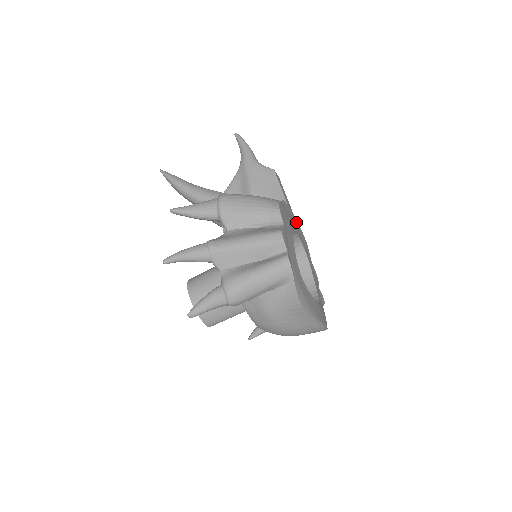
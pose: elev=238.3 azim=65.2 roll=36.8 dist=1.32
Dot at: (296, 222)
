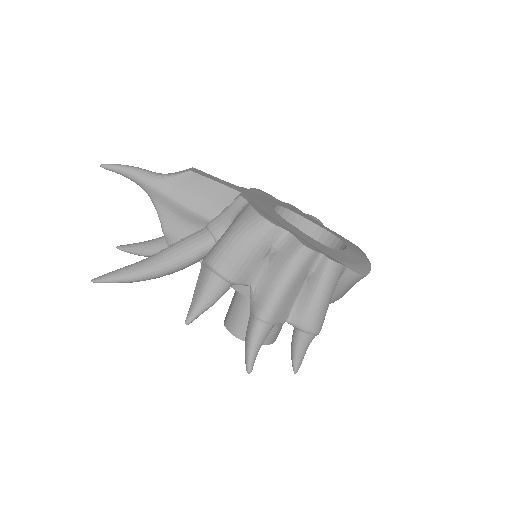
Dot at: (249, 191)
